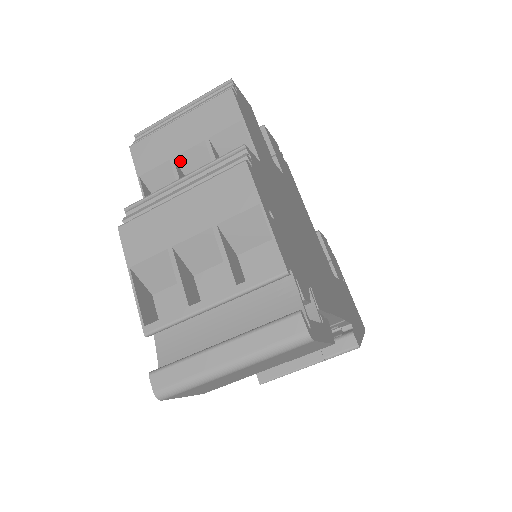
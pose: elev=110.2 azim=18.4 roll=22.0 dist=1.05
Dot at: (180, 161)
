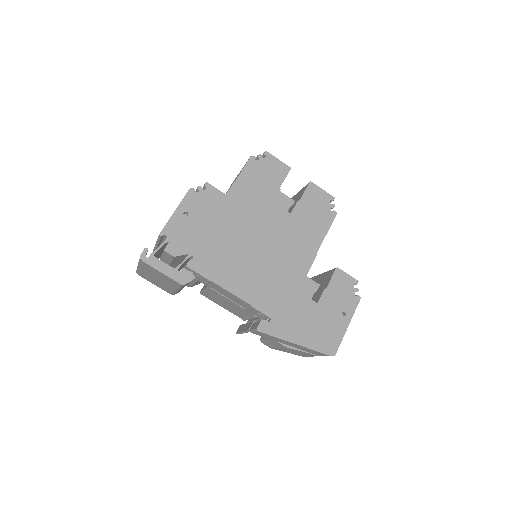
Dot at: occluded
